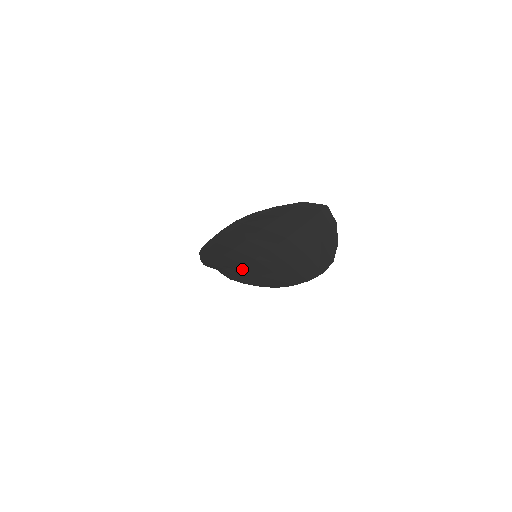
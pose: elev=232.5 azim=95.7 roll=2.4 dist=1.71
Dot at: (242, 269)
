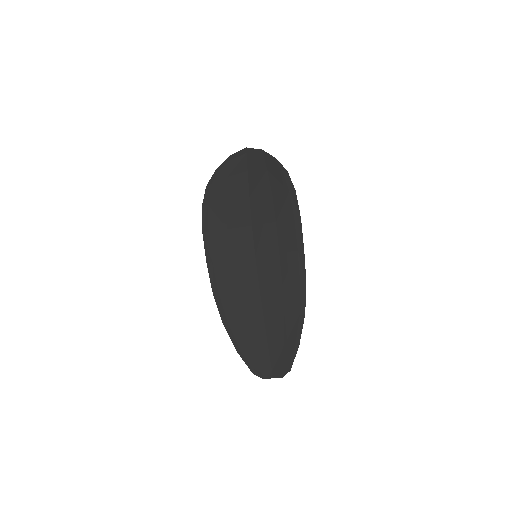
Dot at: (268, 303)
